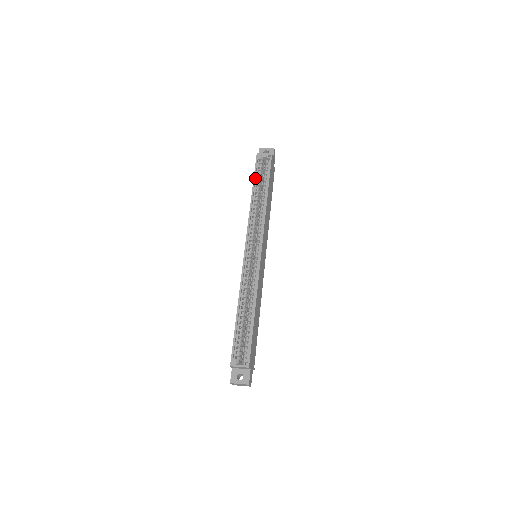
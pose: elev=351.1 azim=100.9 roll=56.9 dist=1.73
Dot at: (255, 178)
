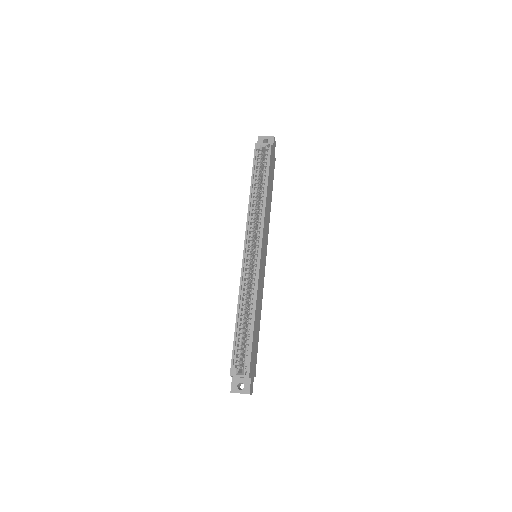
Dot at: (254, 171)
